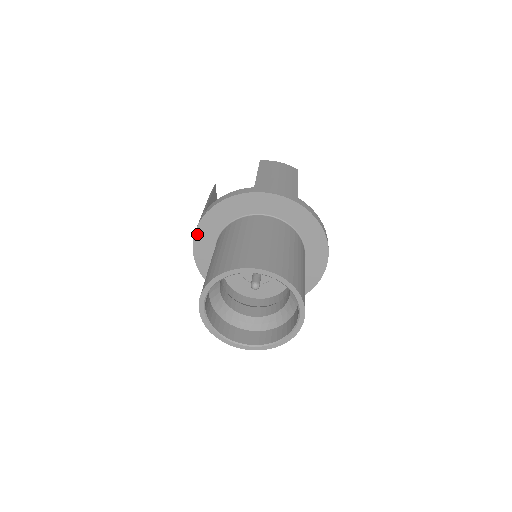
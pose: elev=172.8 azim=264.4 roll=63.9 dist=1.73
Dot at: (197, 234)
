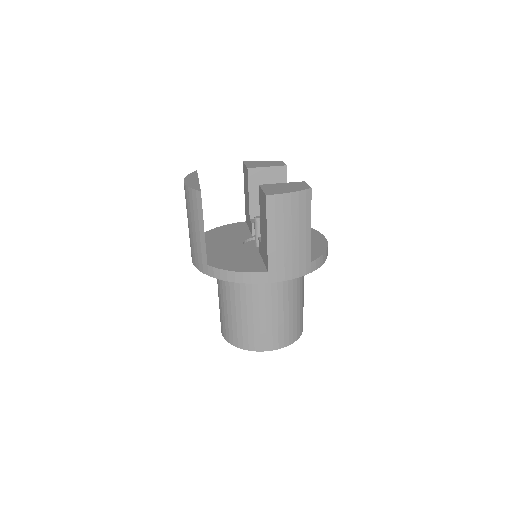
Dot at: occluded
